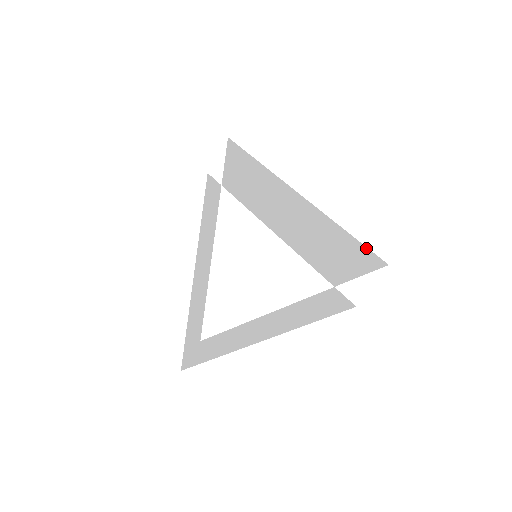
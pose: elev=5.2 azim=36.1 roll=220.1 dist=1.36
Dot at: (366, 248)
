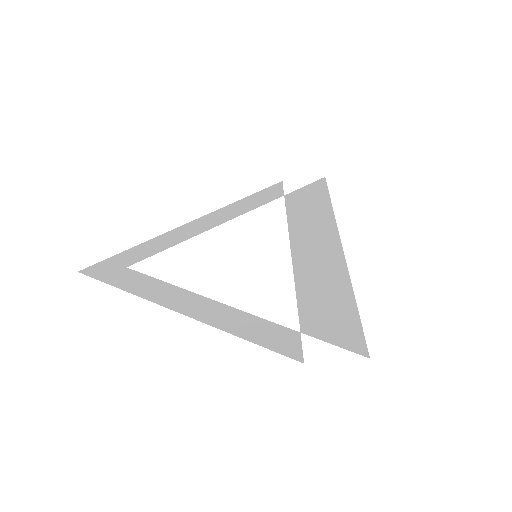
Dot at: (362, 330)
